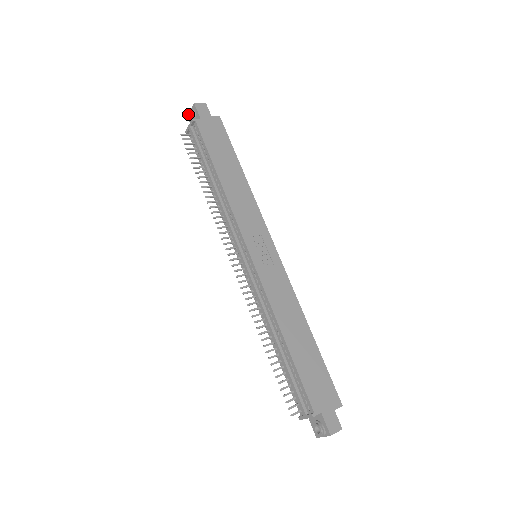
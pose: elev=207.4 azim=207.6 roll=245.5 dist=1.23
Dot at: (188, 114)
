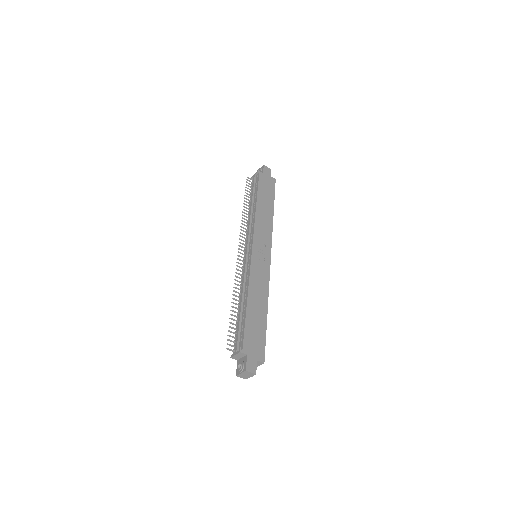
Dot at: (257, 170)
